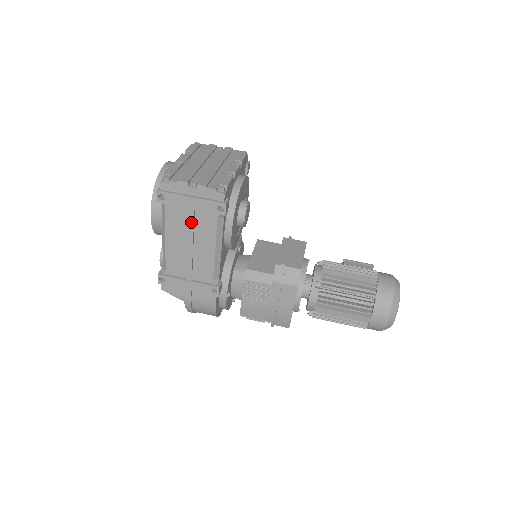
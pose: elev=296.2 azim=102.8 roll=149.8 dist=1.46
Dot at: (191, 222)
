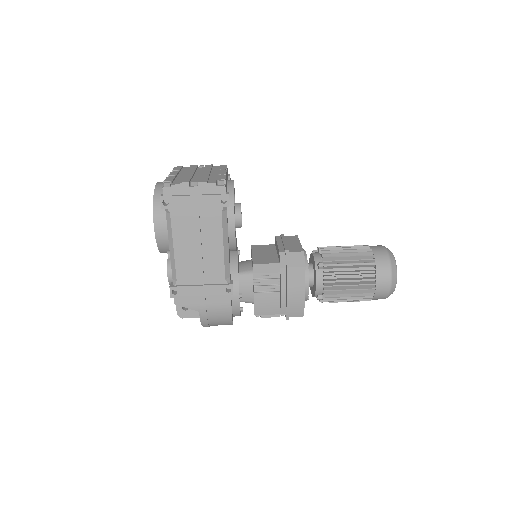
Dot at: (197, 222)
